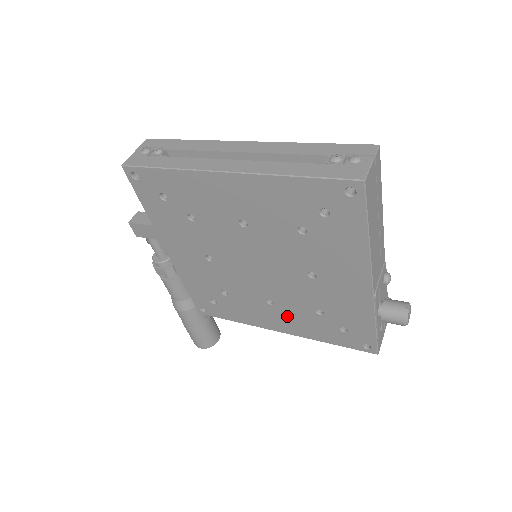
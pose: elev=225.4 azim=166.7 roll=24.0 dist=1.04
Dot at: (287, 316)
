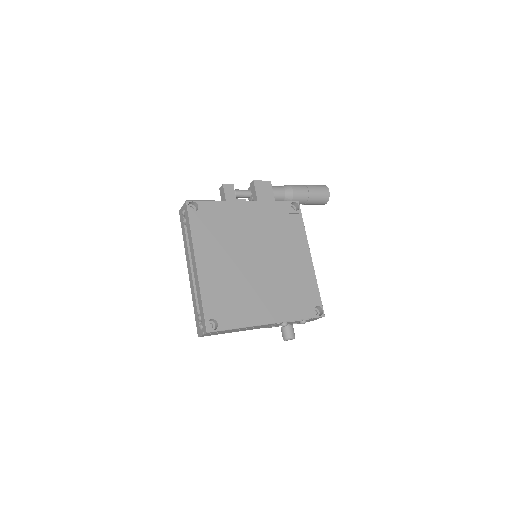
Dot at: occluded
